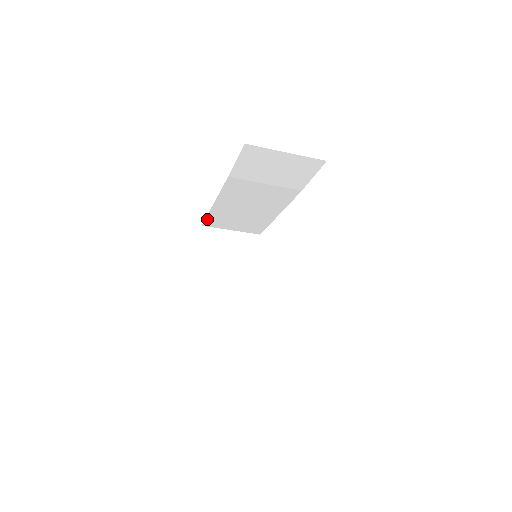
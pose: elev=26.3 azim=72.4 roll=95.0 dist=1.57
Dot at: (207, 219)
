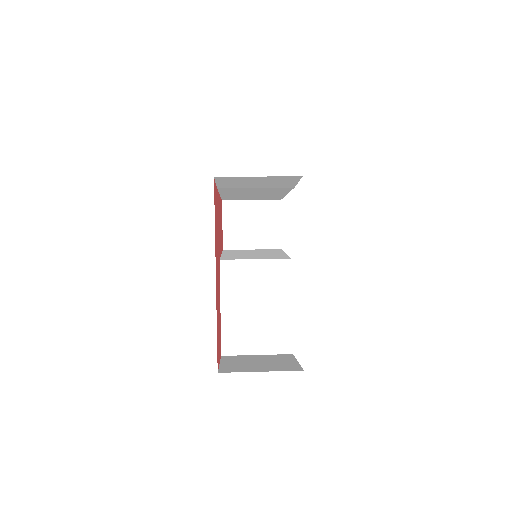
Dot at: (223, 198)
